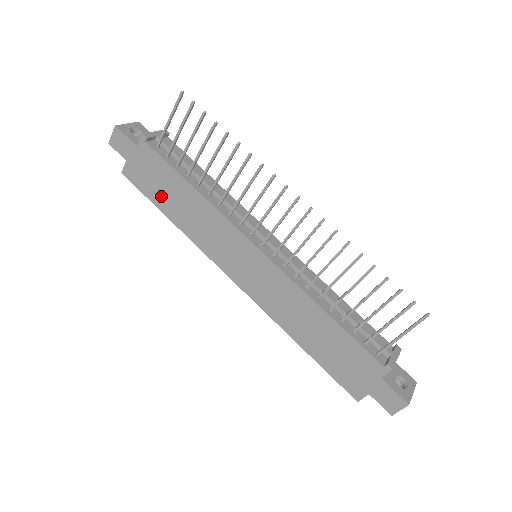
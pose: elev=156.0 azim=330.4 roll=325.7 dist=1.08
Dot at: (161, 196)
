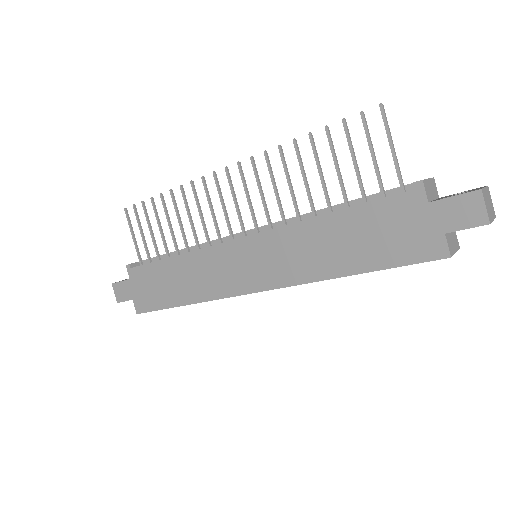
Dot at: (165, 294)
